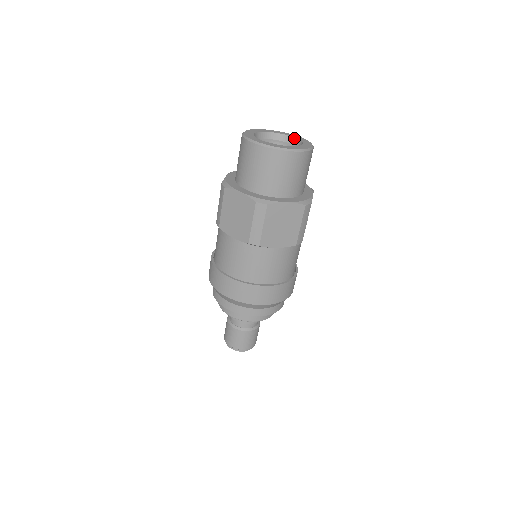
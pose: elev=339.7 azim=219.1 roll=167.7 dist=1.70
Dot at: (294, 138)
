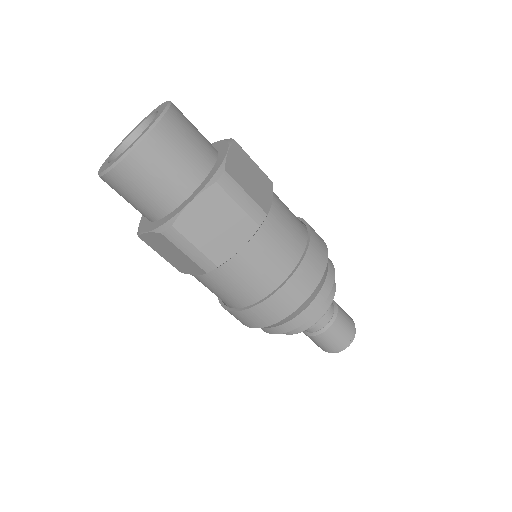
Dot at: (155, 113)
